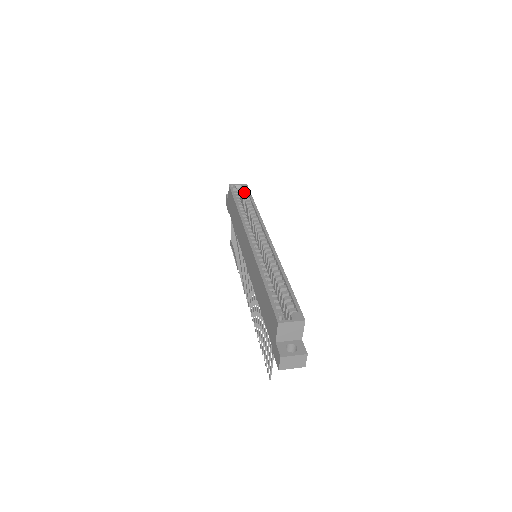
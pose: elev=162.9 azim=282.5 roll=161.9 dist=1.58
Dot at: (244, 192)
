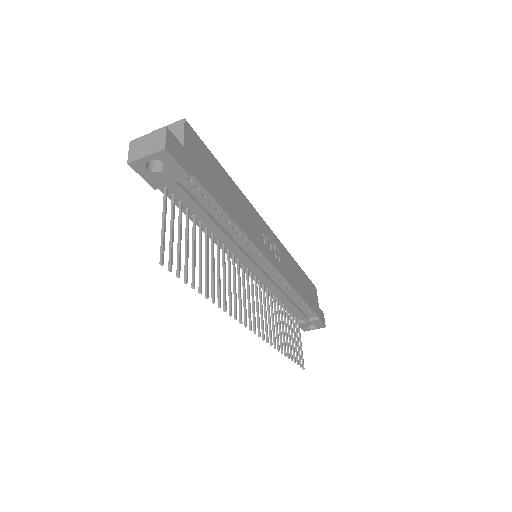
Dot at: occluded
